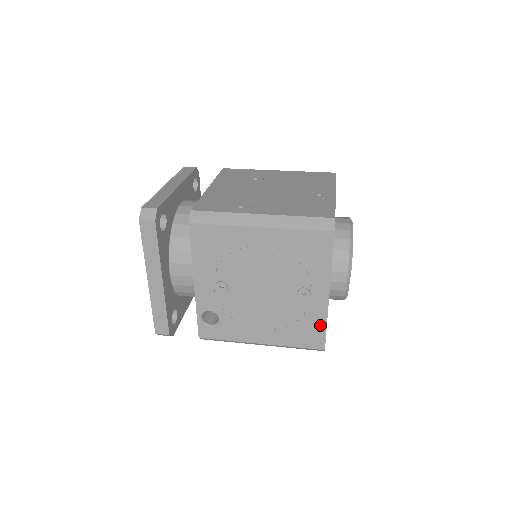
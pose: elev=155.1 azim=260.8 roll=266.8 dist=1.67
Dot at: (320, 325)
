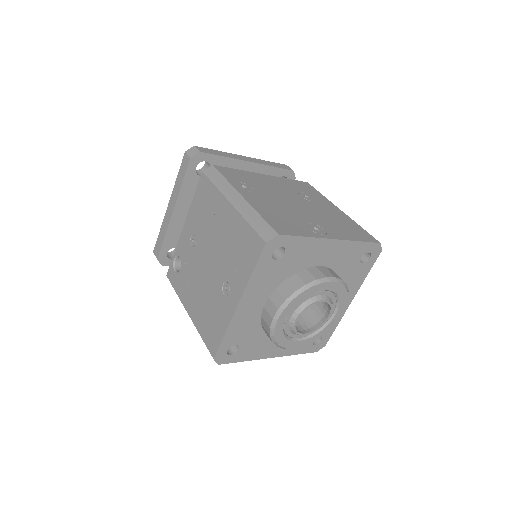
Dot at: (221, 330)
